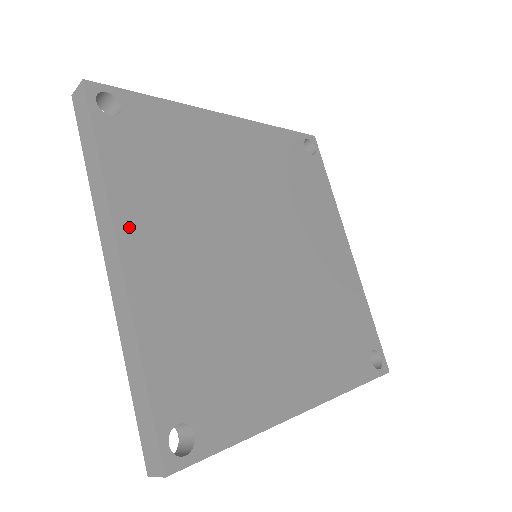
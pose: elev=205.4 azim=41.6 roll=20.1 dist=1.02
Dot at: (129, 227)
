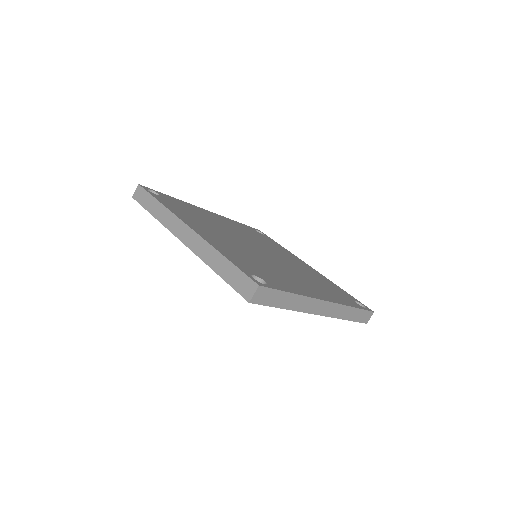
Dot at: (186, 221)
